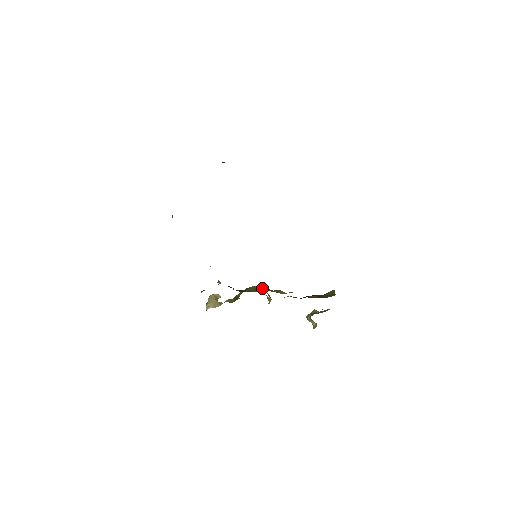
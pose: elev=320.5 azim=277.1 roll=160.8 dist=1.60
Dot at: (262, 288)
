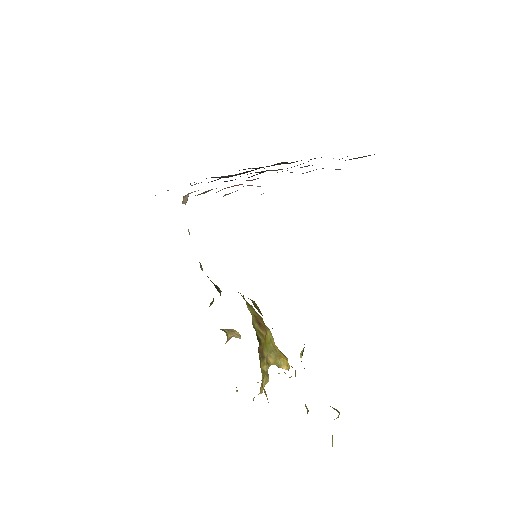
Dot at: (238, 292)
